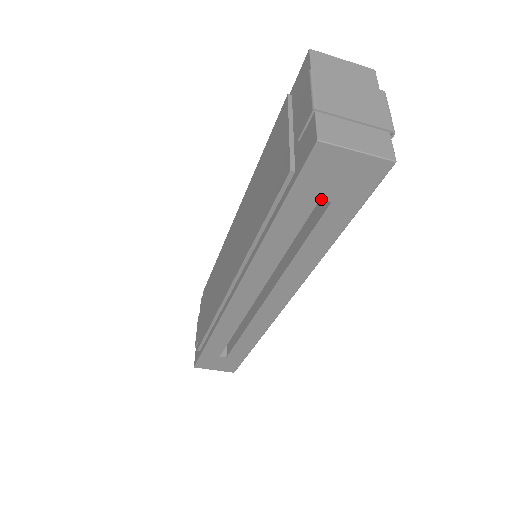
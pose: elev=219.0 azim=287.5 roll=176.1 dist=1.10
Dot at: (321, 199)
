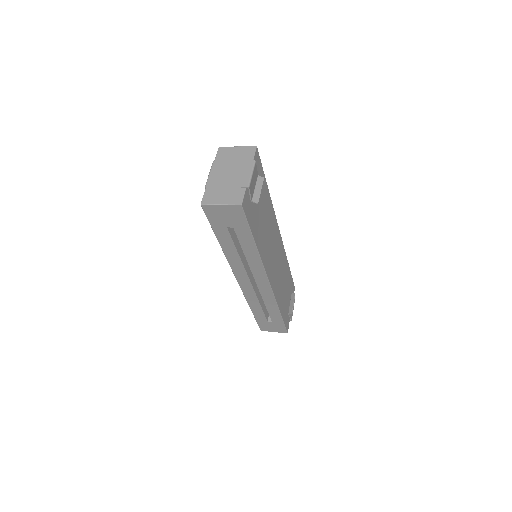
Dot at: (228, 227)
